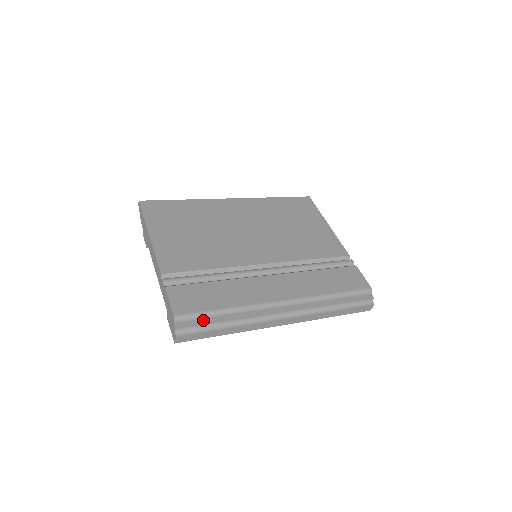
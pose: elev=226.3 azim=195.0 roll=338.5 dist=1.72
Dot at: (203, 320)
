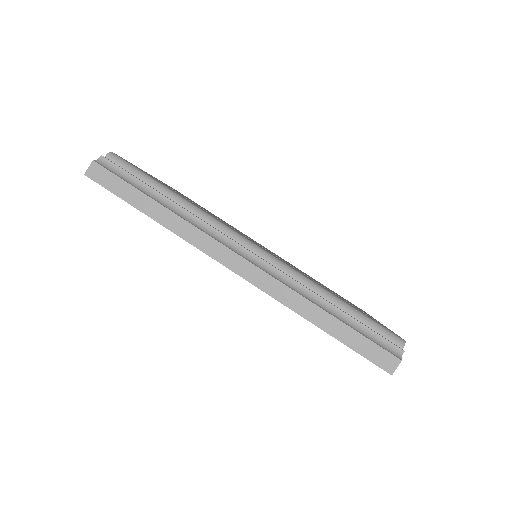
Dot at: (138, 178)
